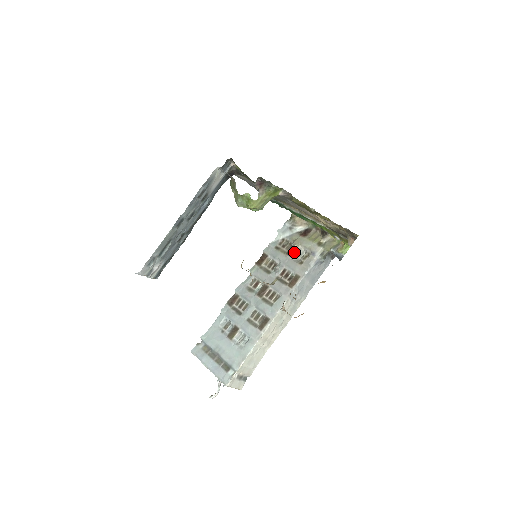
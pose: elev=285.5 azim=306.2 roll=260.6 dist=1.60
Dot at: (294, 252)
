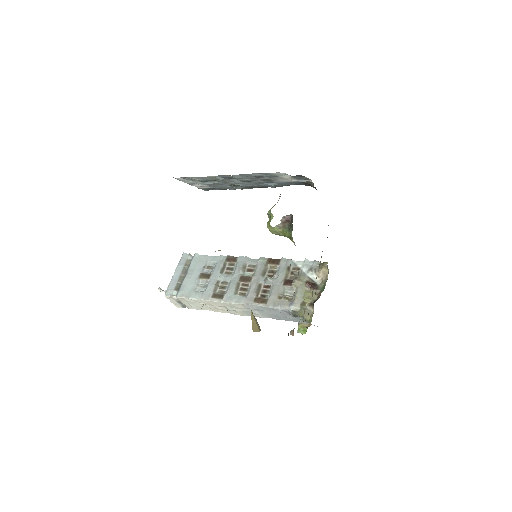
Dot at: (288, 285)
